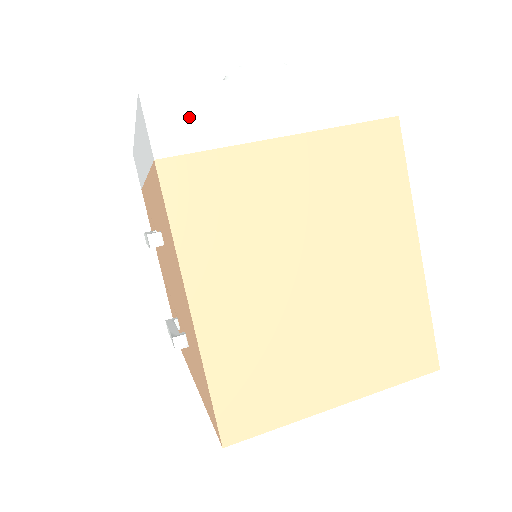
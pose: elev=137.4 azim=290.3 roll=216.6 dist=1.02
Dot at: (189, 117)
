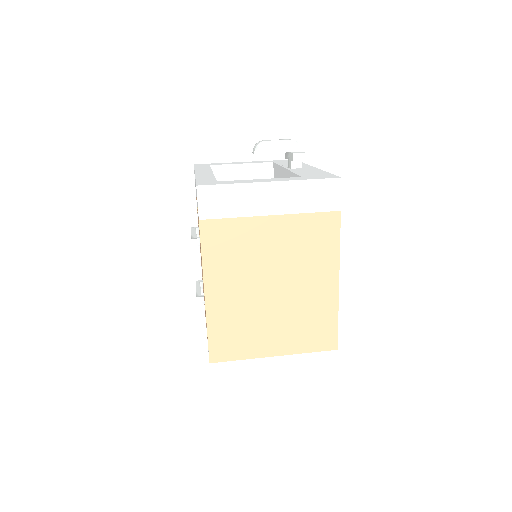
Dot at: (220, 200)
